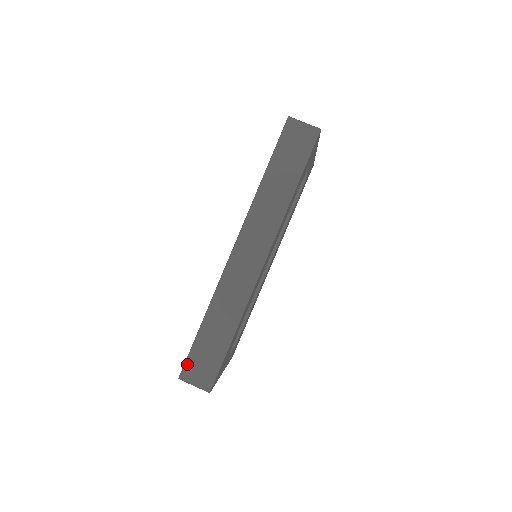
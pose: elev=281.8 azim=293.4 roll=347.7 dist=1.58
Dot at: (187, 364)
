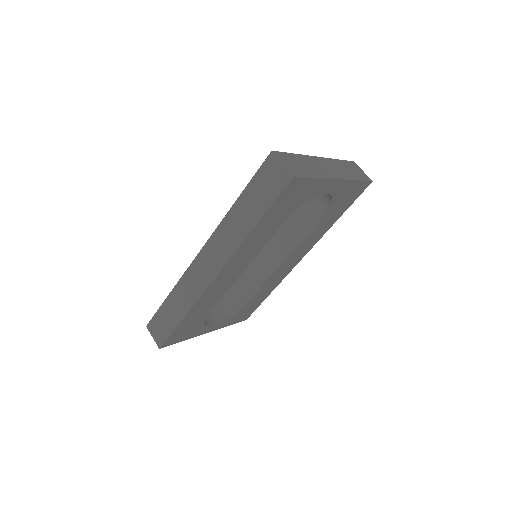
Dot at: (153, 320)
